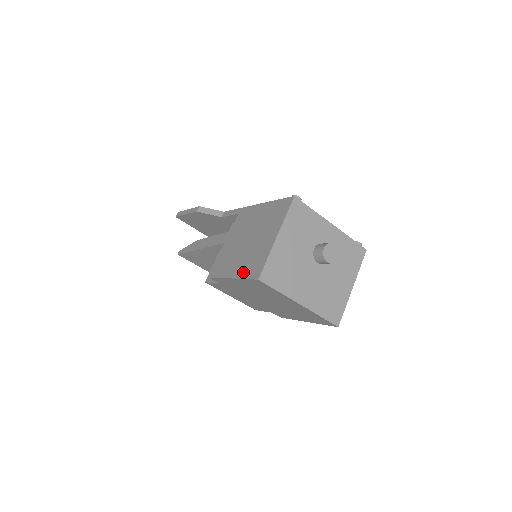
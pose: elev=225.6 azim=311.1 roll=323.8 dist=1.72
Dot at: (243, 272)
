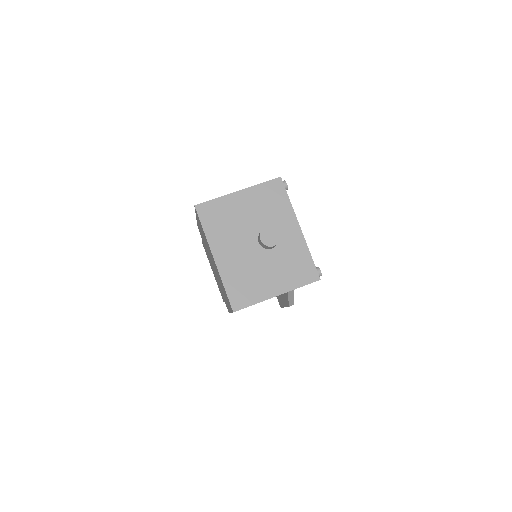
Dot at: occluded
